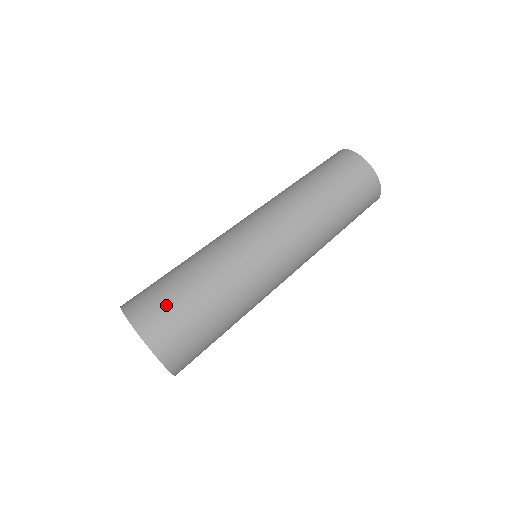
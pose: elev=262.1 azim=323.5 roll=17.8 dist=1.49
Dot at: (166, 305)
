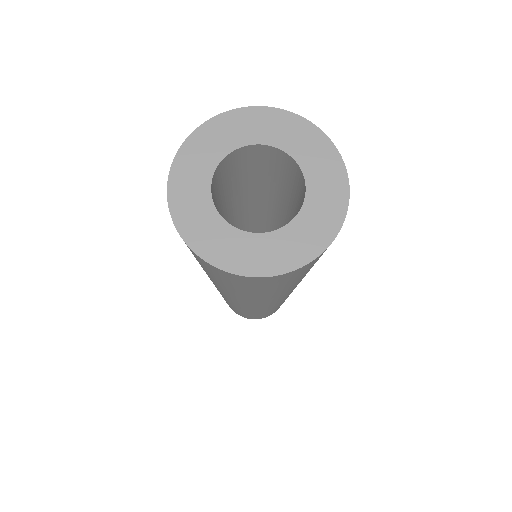
Dot at: occluded
